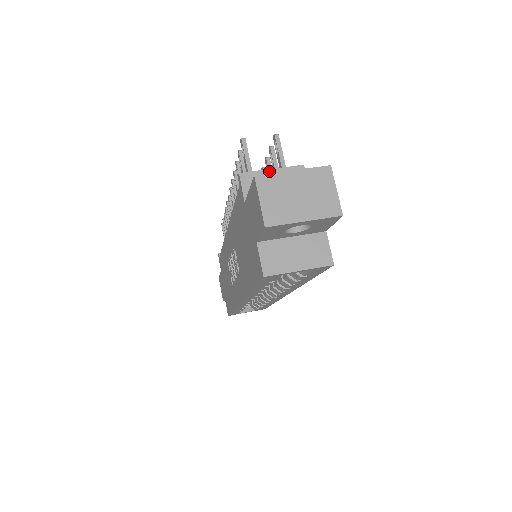
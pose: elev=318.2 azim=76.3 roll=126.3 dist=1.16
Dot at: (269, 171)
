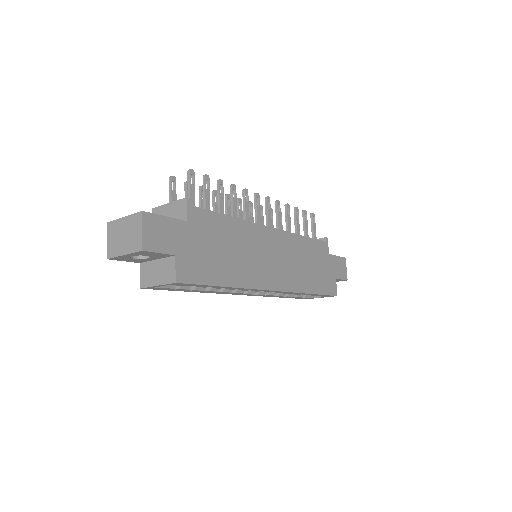
Dot at: (167, 205)
